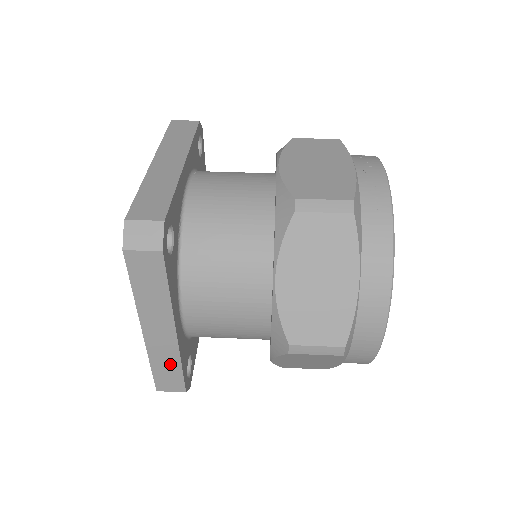
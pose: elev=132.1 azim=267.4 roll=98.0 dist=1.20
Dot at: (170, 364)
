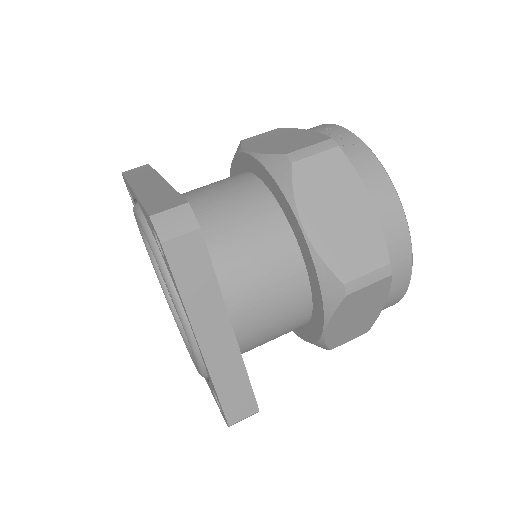
Dot at: (235, 378)
